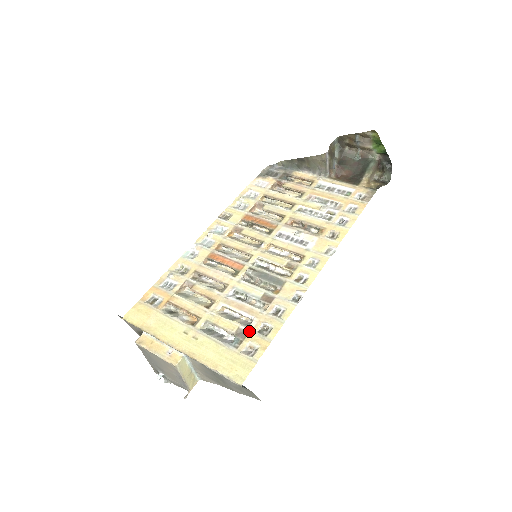
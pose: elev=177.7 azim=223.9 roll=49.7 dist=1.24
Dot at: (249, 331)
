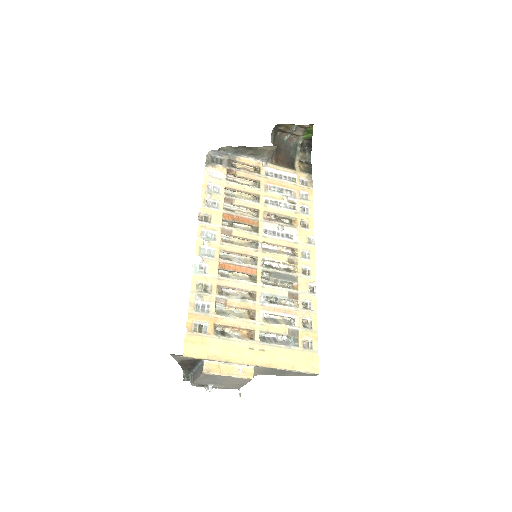
Dot at: (298, 329)
